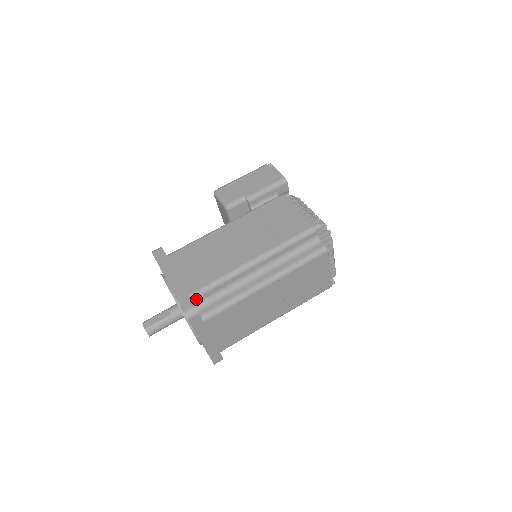
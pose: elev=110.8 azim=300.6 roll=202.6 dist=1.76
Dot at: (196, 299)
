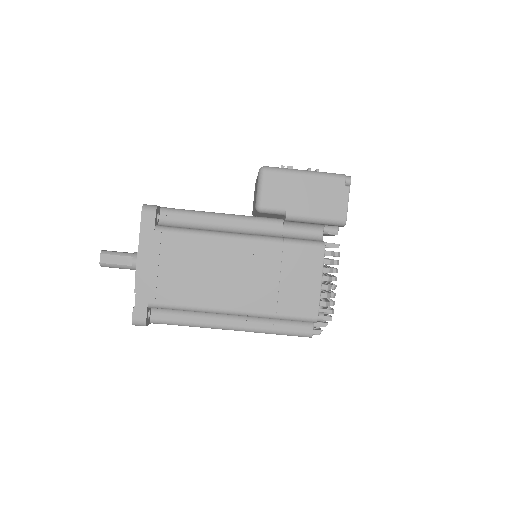
Dot at: (154, 307)
